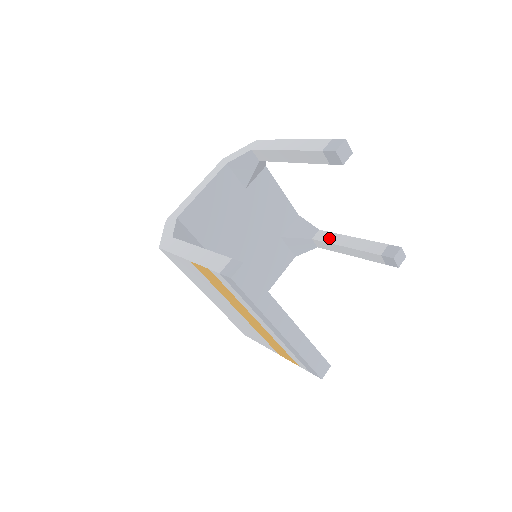
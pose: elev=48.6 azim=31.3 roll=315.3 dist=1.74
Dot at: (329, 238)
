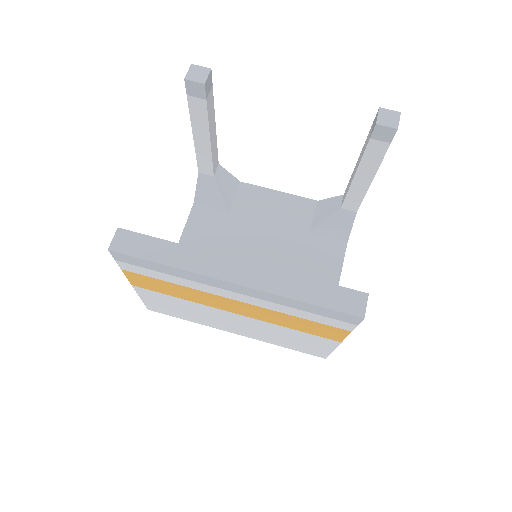
Dot at: (347, 189)
